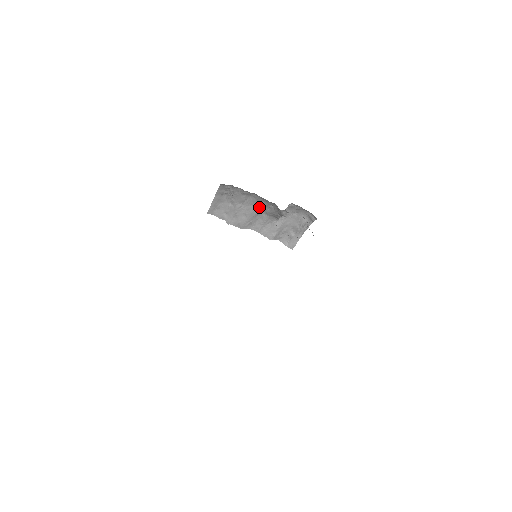
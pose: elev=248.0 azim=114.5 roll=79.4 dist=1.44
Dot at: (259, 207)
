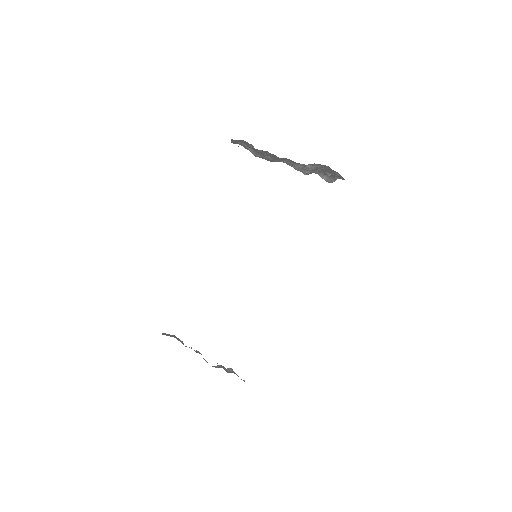
Dot at: occluded
